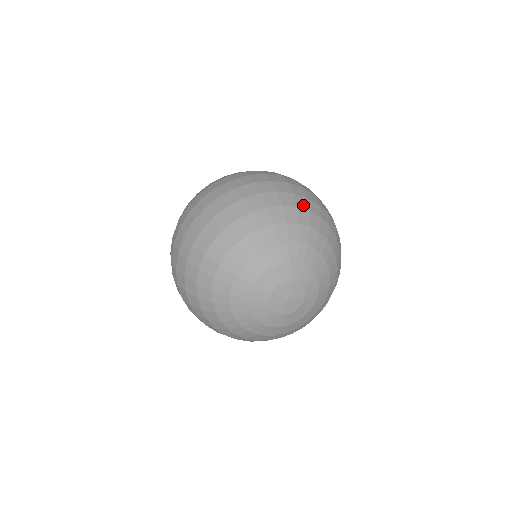
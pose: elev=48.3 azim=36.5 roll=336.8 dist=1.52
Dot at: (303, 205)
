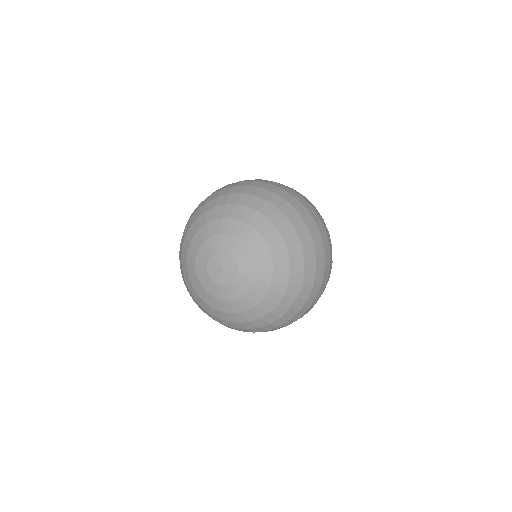
Dot at: (251, 192)
